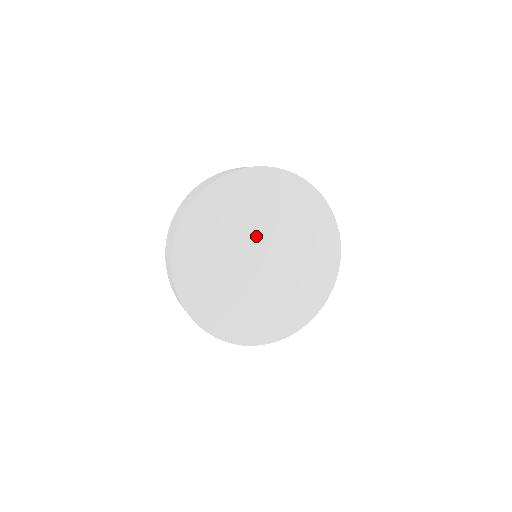
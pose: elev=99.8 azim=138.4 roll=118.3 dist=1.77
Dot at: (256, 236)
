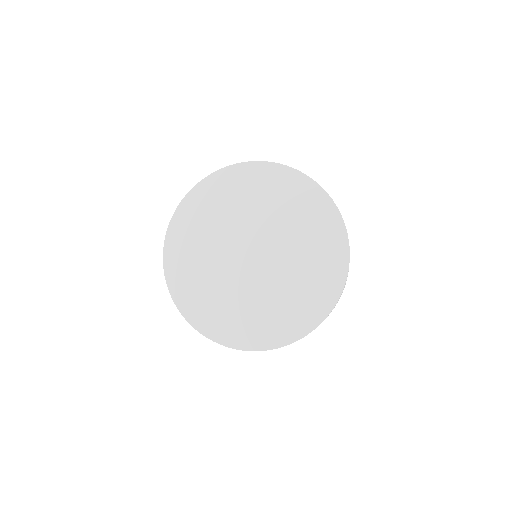
Dot at: (229, 247)
